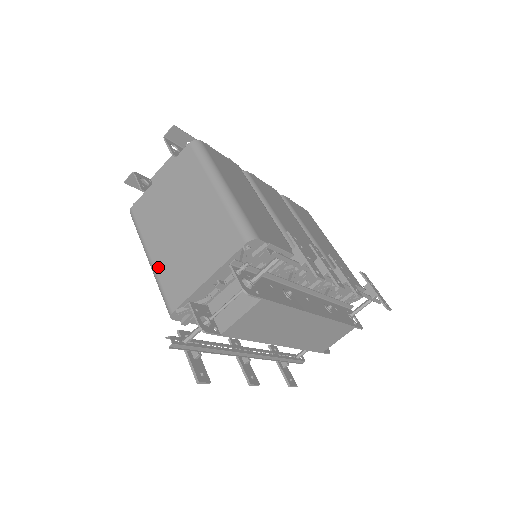
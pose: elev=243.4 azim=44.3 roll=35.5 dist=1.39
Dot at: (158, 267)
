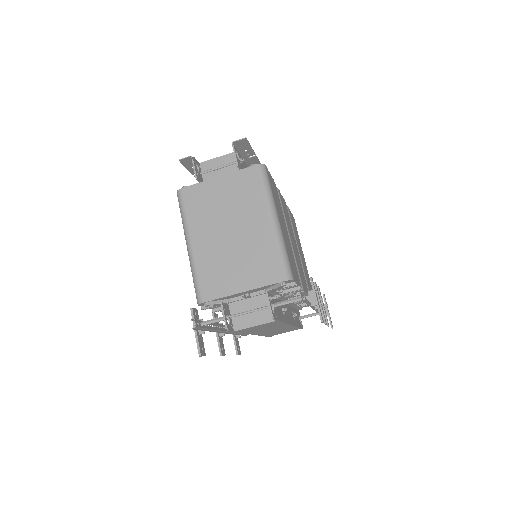
Dot at: (198, 258)
